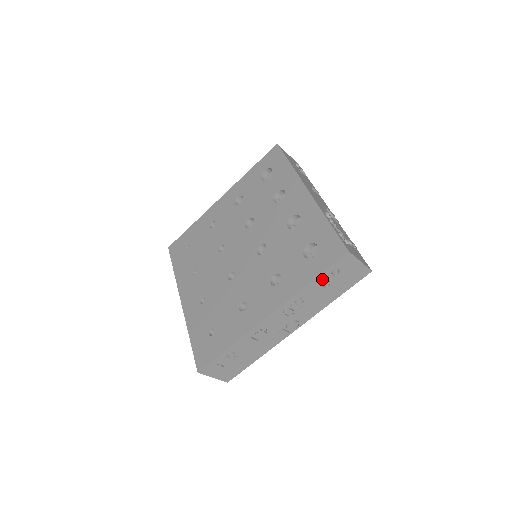
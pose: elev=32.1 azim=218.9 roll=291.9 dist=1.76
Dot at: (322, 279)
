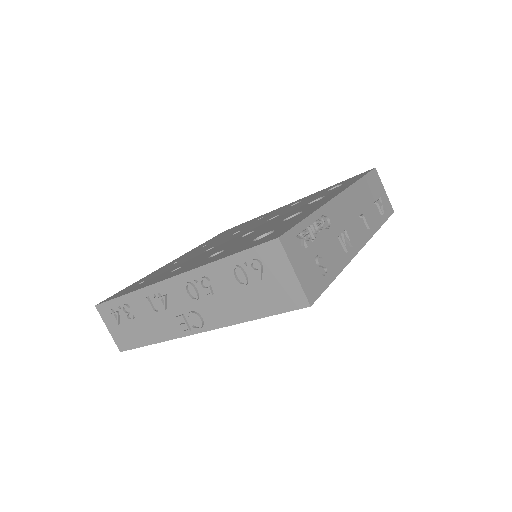
Dot at: (238, 264)
